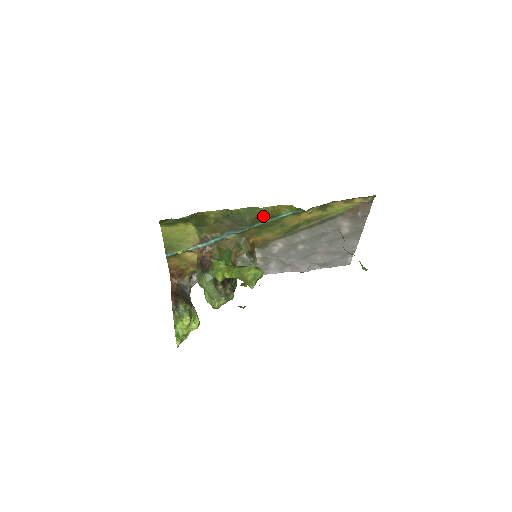
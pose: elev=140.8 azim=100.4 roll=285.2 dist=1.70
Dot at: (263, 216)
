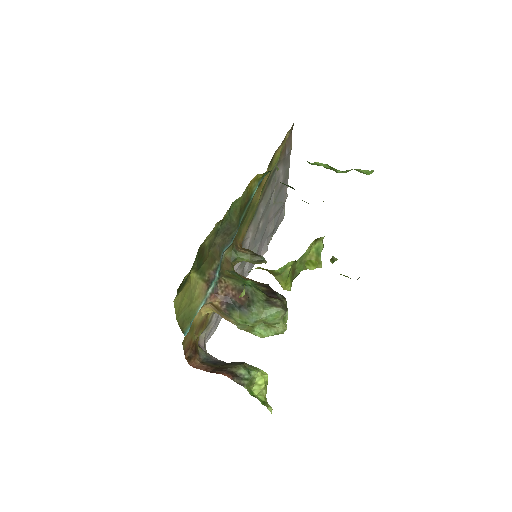
Dot at: (243, 206)
